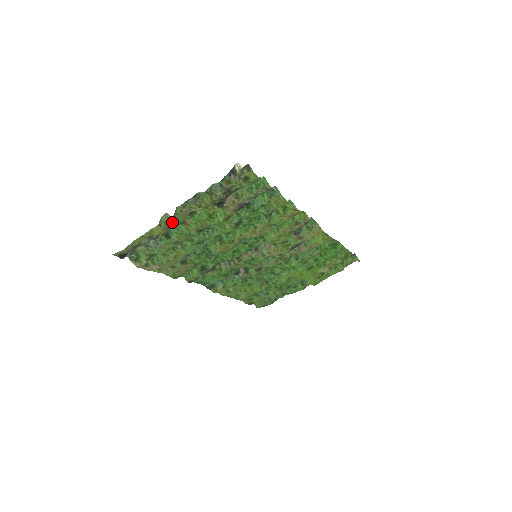
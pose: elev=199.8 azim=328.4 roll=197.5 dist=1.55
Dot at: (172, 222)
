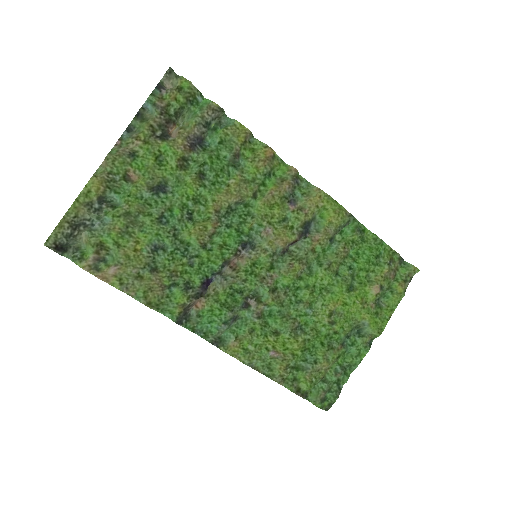
Dot at: (110, 171)
